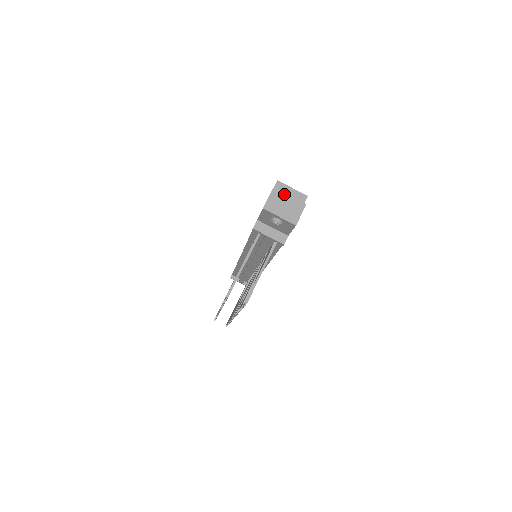
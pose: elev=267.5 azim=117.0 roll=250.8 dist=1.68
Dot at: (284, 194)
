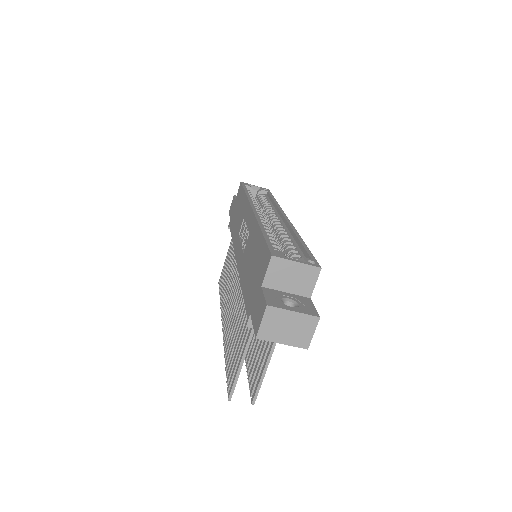
Dot at: (285, 310)
